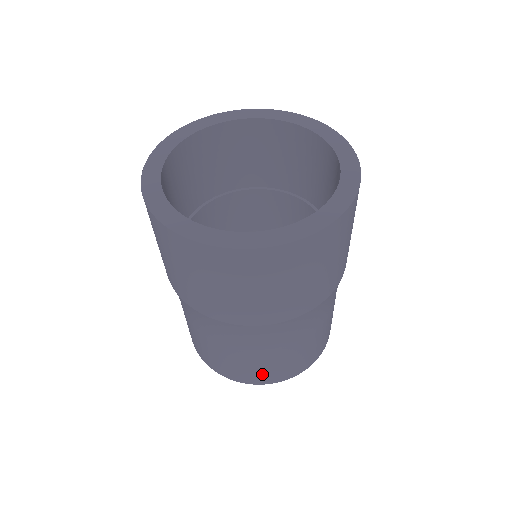
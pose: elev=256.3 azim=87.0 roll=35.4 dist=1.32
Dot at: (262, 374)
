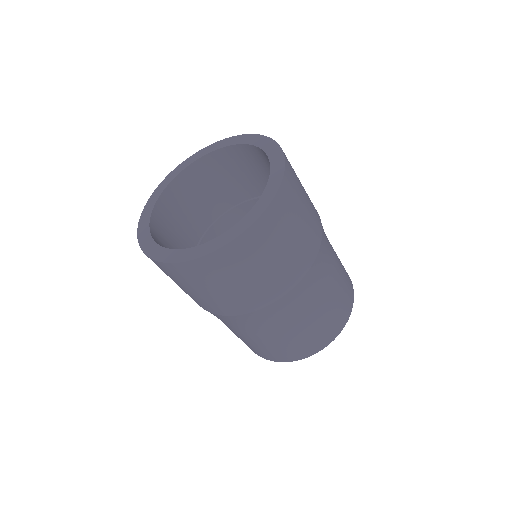
Dot at: (336, 319)
